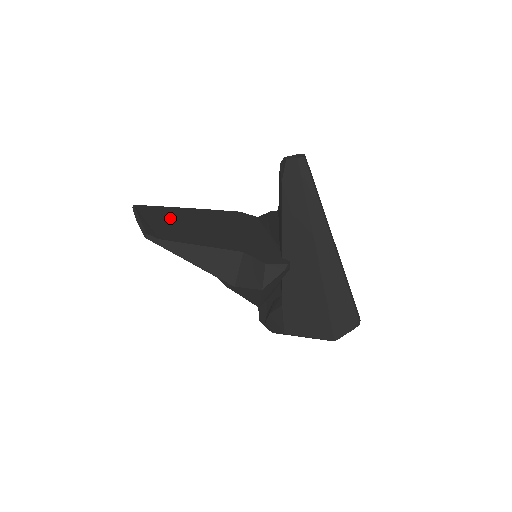
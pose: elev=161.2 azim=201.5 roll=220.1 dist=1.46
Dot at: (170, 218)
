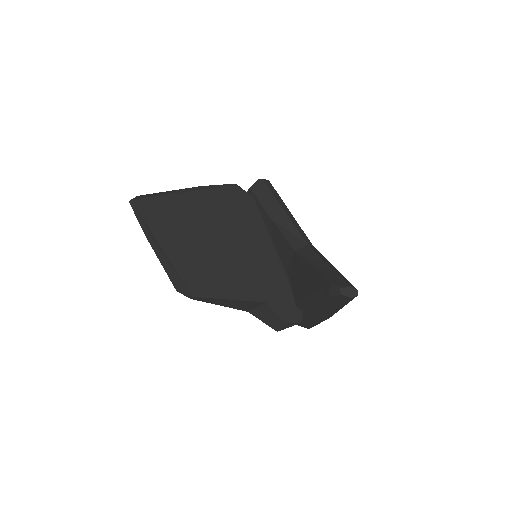
Dot at: (181, 233)
